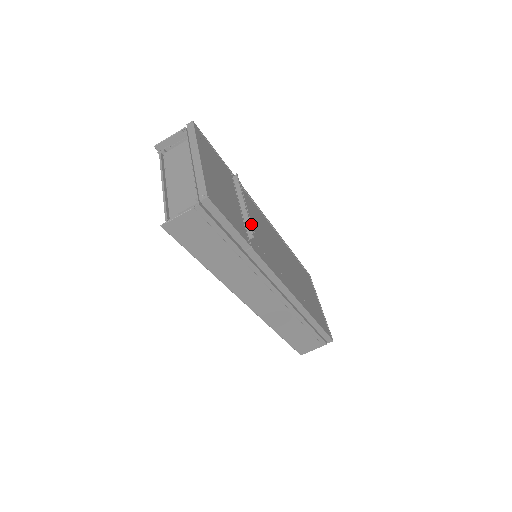
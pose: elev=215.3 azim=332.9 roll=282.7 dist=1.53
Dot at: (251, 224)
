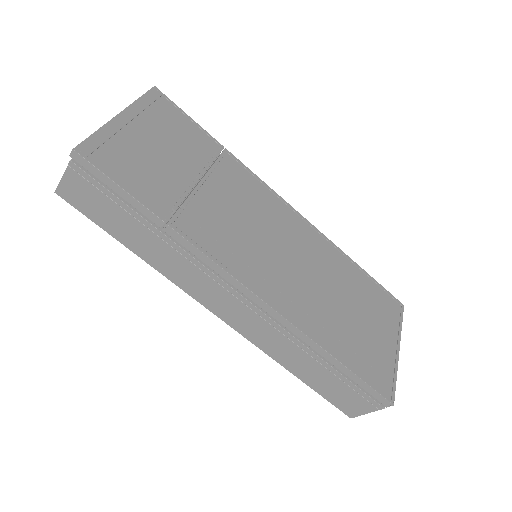
Dot at: (187, 197)
